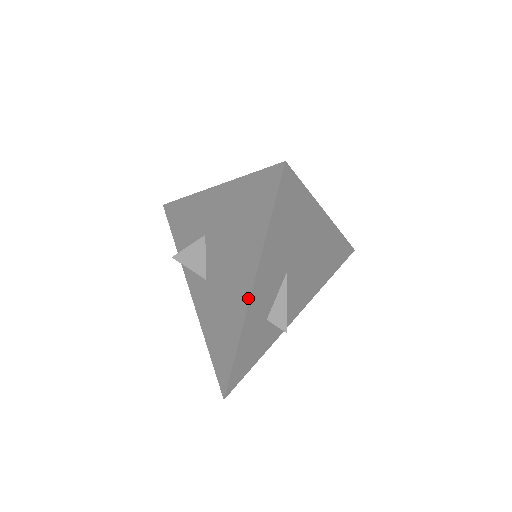
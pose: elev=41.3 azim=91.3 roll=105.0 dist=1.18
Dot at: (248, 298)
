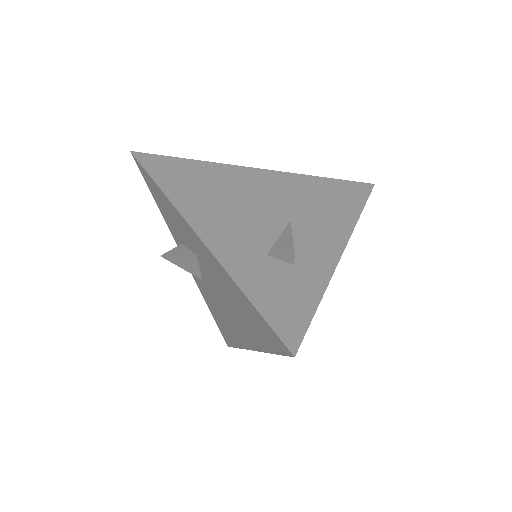
Dot at: (249, 348)
